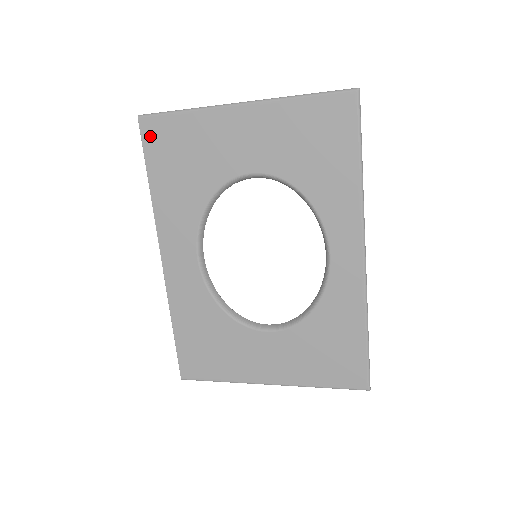
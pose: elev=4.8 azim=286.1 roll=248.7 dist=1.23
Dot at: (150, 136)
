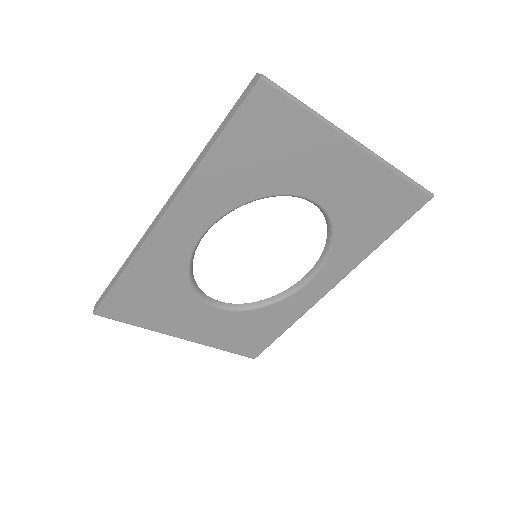
Dot at: (256, 106)
